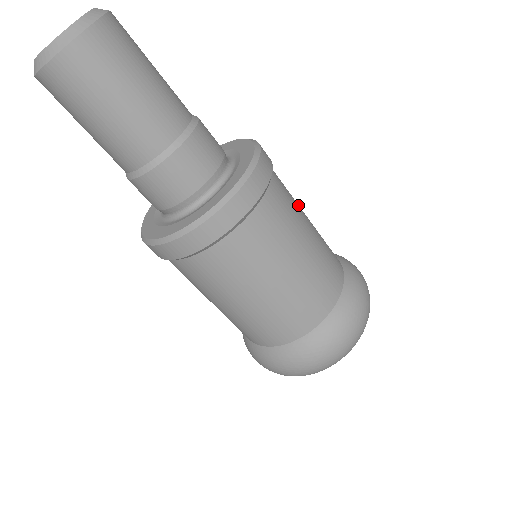
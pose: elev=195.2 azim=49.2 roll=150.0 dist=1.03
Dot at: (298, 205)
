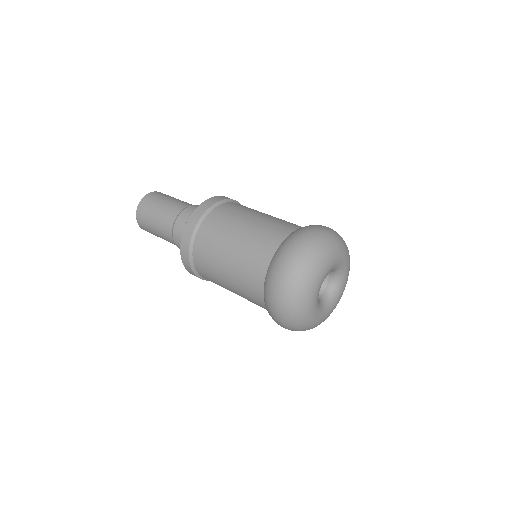
Dot at: (254, 211)
